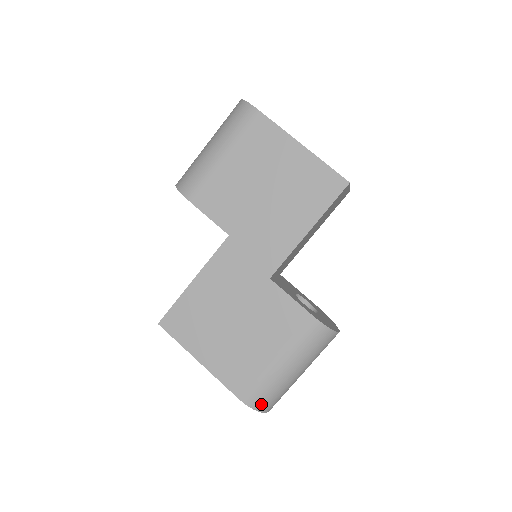
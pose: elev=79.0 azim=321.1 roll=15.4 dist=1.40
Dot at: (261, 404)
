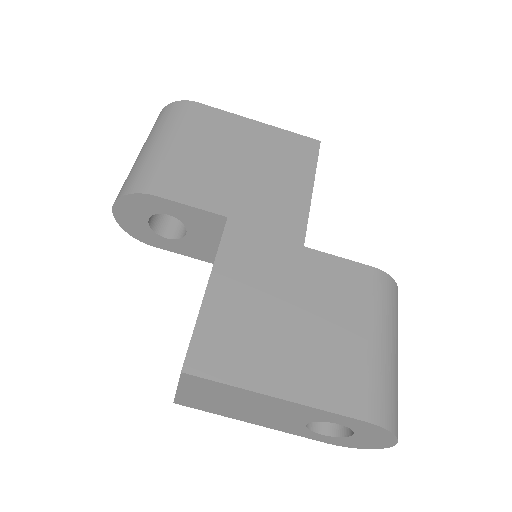
Dot at: (392, 419)
